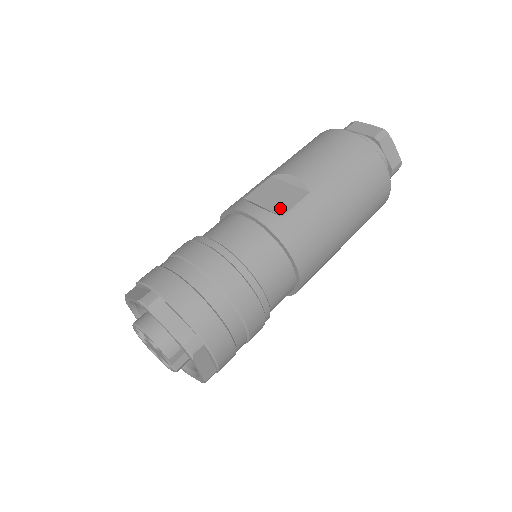
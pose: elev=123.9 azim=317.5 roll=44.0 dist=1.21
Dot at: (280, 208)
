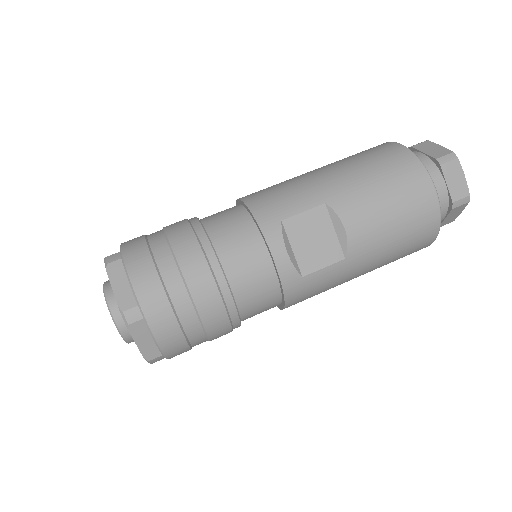
Dot at: (307, 263)
